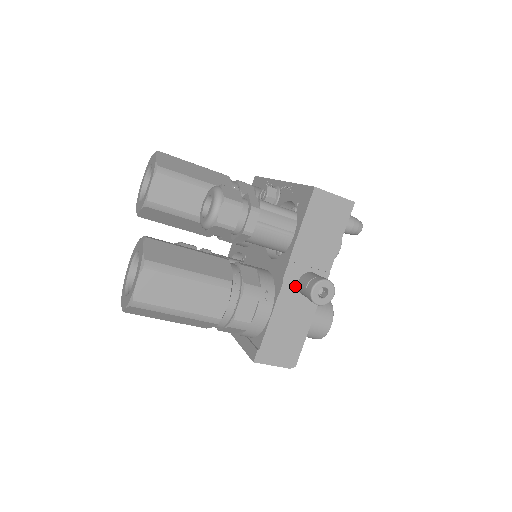
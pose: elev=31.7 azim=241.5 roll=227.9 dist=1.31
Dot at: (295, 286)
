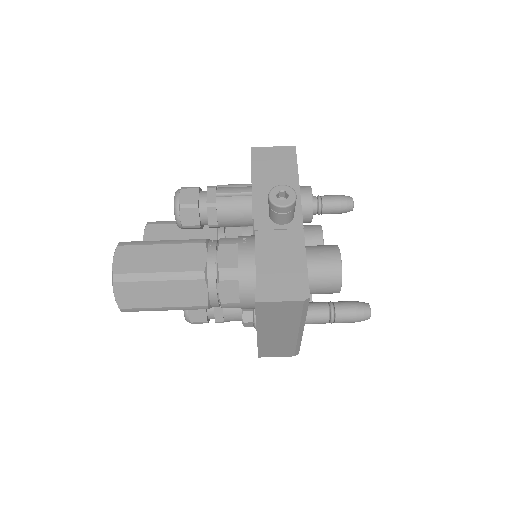
Dot at: (269, 221)
